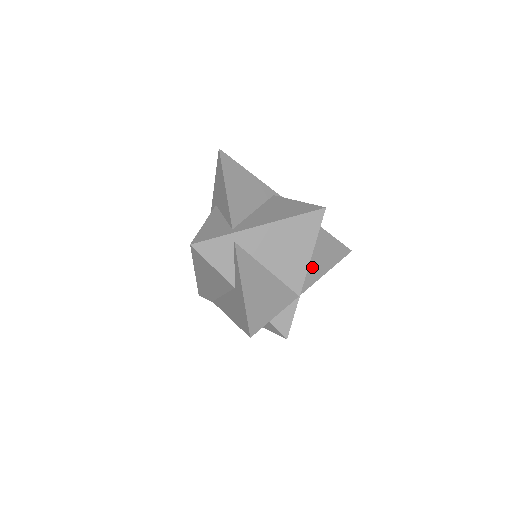
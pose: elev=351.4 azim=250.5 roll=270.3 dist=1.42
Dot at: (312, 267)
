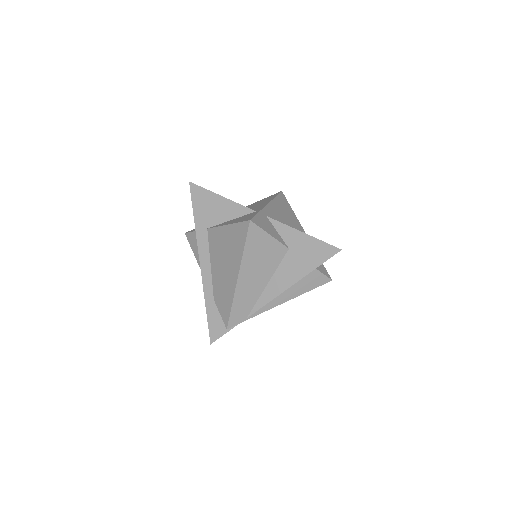
Dot at: occluded
